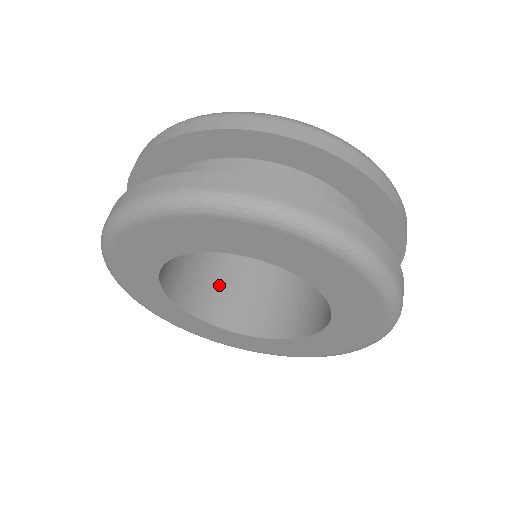
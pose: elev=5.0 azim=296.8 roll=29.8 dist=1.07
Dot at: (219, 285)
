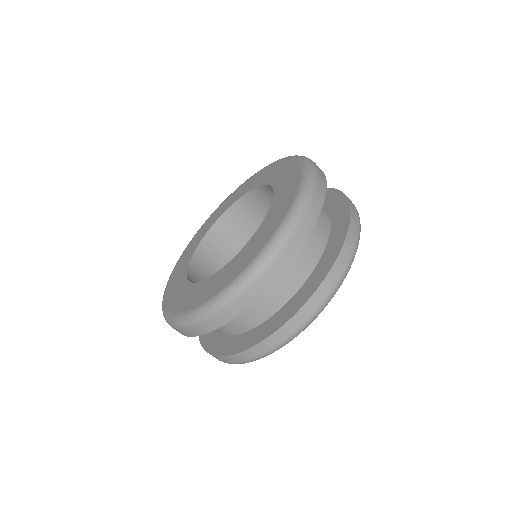
Dot at: occluded
